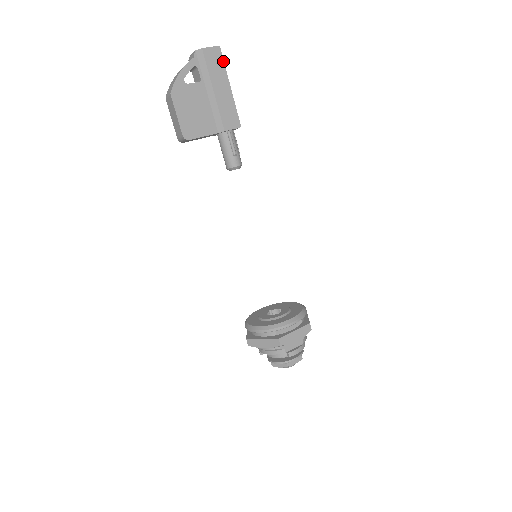
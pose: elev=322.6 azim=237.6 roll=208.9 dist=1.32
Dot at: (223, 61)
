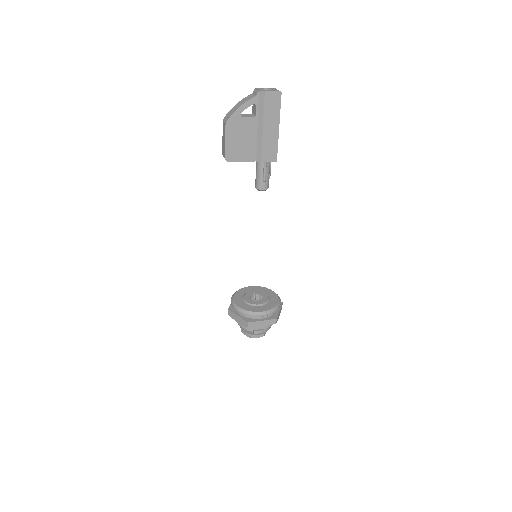
Dot at: (280, 105)
